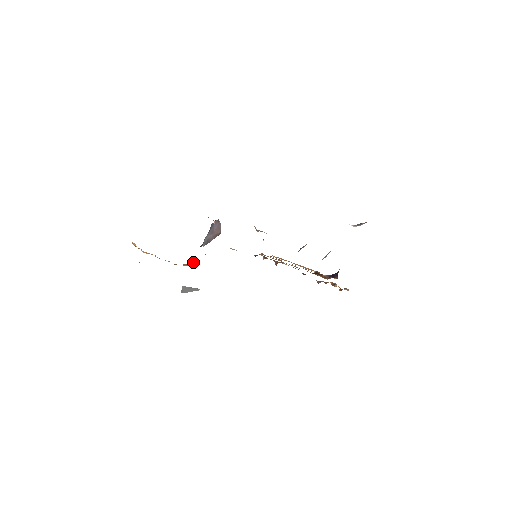
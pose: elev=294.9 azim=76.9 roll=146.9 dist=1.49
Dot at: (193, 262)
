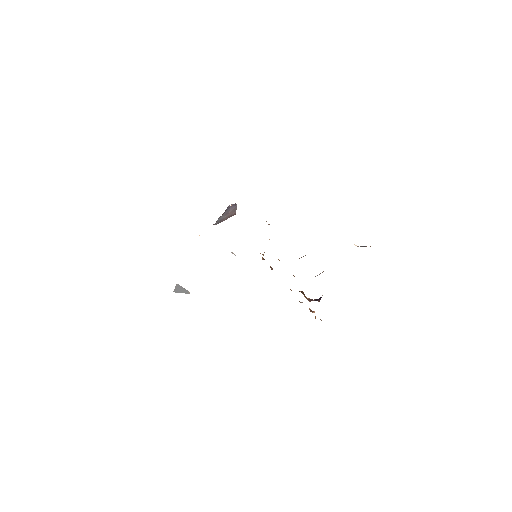
Dot at: occluded
